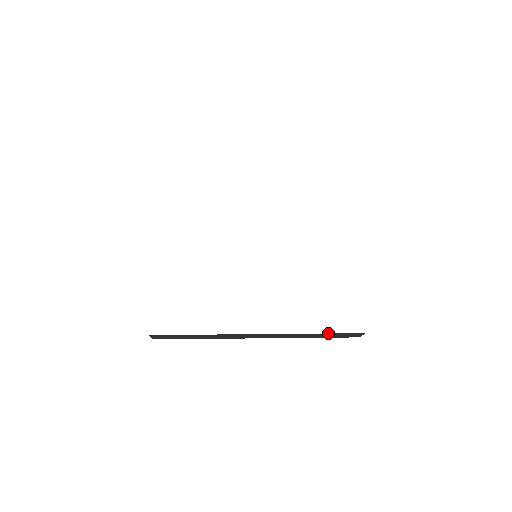
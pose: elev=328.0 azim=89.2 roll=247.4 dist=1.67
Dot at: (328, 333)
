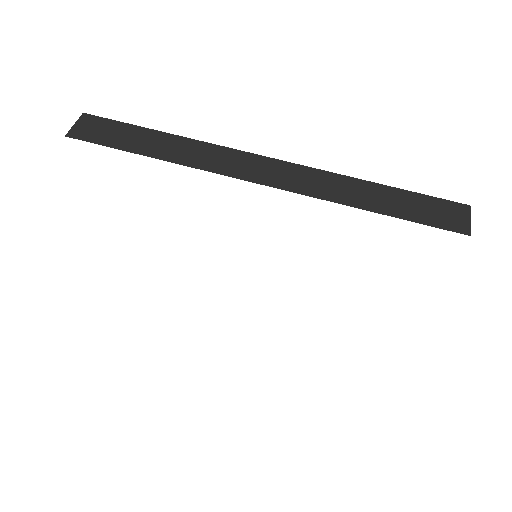
Dot at: occluded
